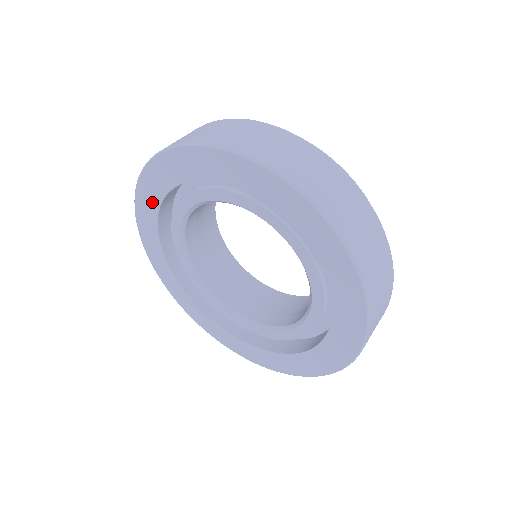
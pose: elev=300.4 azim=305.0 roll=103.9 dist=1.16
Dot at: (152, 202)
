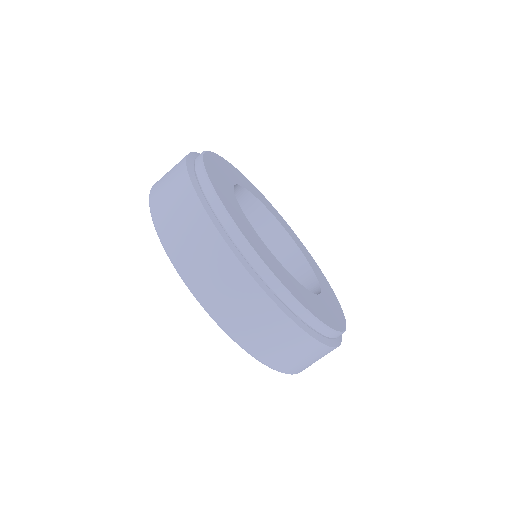
Dot at: occluded
